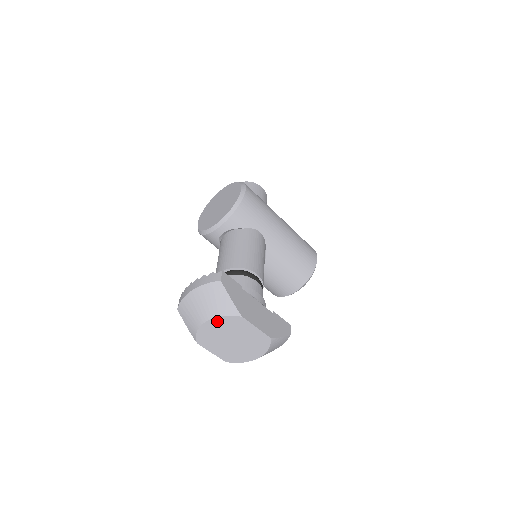
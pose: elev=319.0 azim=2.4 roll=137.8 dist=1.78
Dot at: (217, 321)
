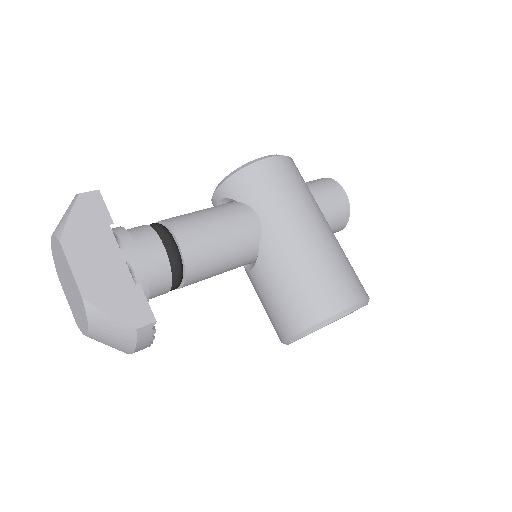
Dot at: (54, 243)
